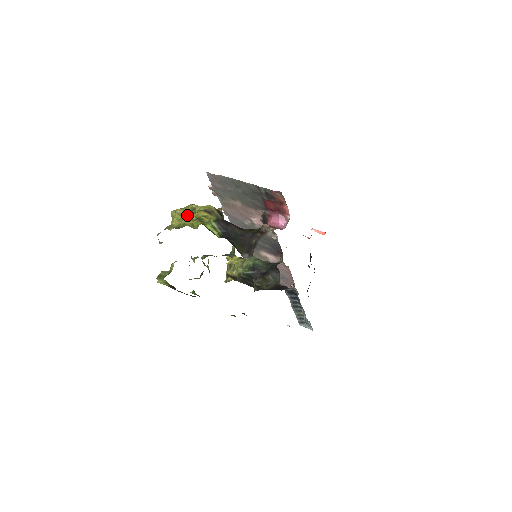
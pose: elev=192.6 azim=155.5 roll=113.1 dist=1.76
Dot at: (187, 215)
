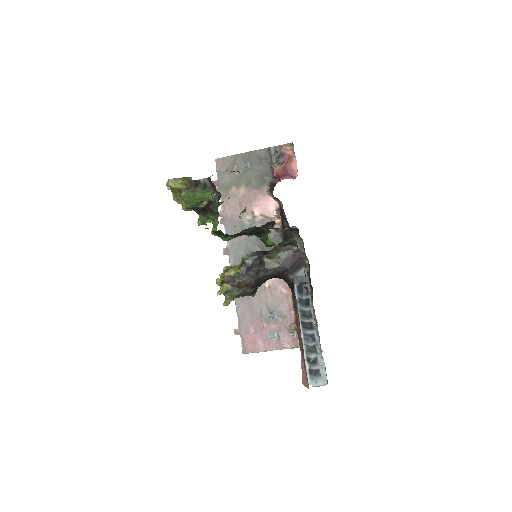
Dot at: occluded
